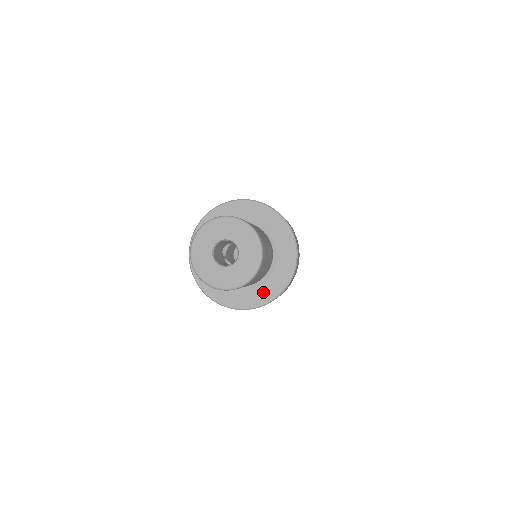
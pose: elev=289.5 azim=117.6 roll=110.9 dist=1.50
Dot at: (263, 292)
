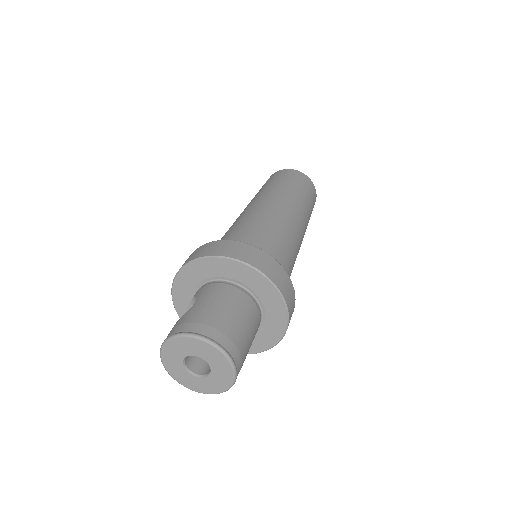
Dot at: occluded
